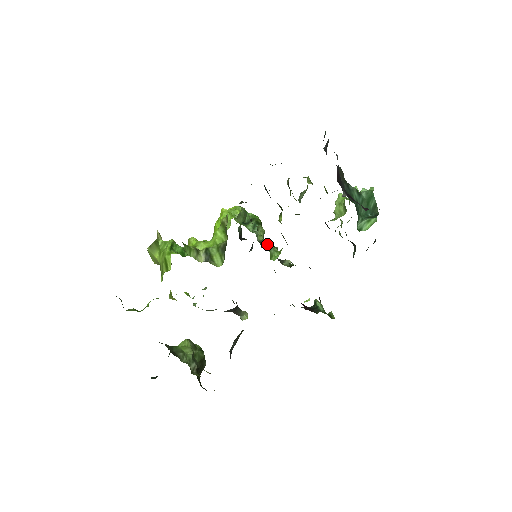
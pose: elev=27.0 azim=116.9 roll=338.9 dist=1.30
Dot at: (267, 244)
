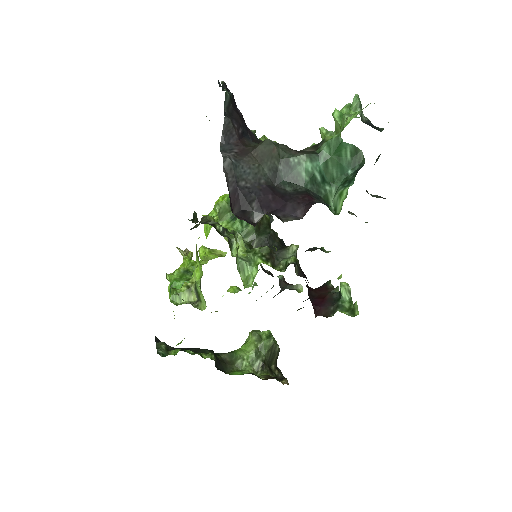
Dot at: (247, 256)
